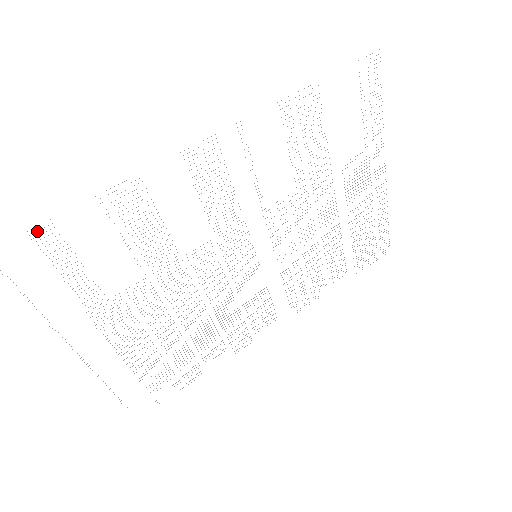
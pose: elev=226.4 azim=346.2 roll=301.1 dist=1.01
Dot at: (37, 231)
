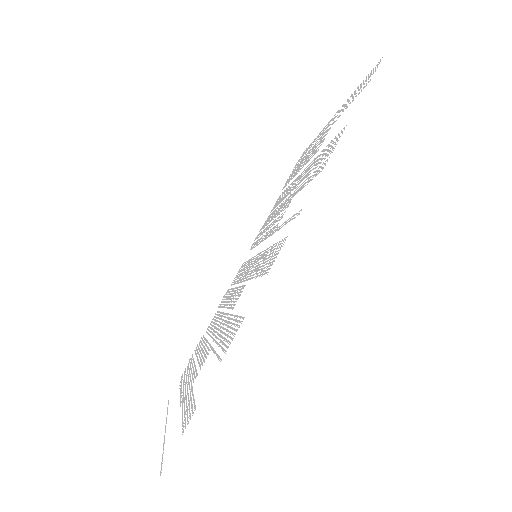
Dot at: (187, 424)
